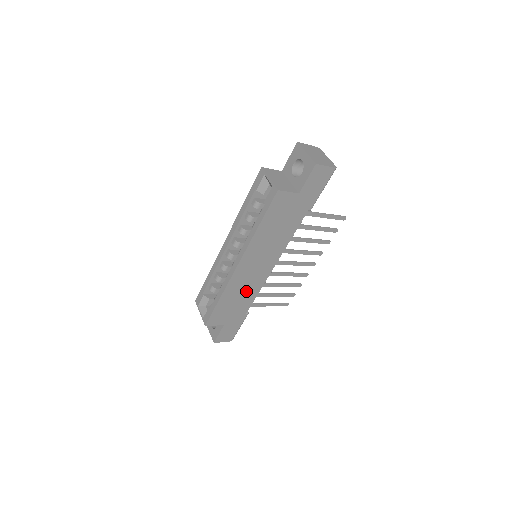
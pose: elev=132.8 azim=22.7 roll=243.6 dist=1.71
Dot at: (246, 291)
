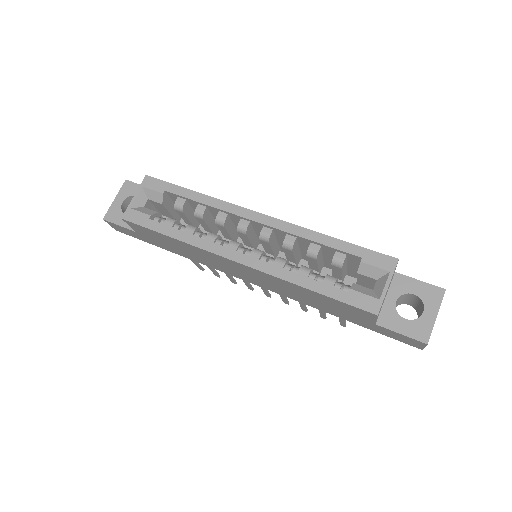
Dot at: (201, 258)
